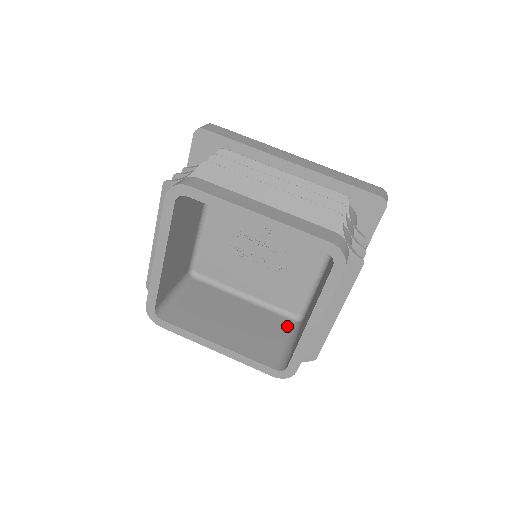
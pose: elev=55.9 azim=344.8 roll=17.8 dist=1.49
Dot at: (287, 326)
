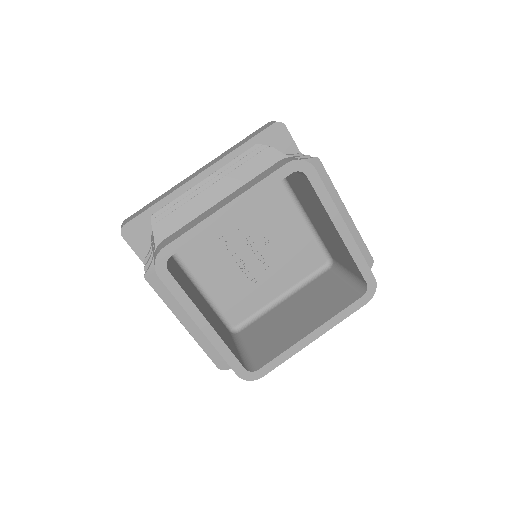
Dot at: (229, 333)
